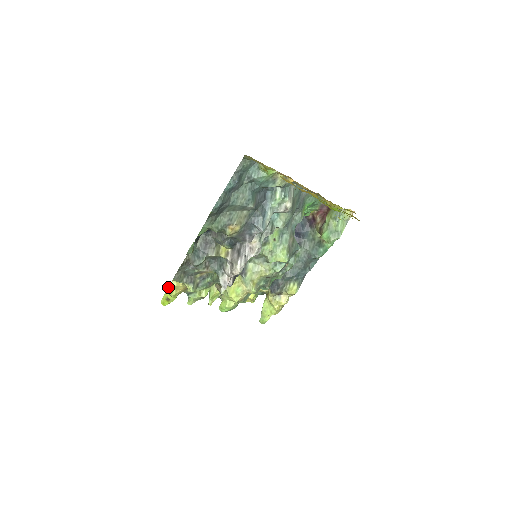
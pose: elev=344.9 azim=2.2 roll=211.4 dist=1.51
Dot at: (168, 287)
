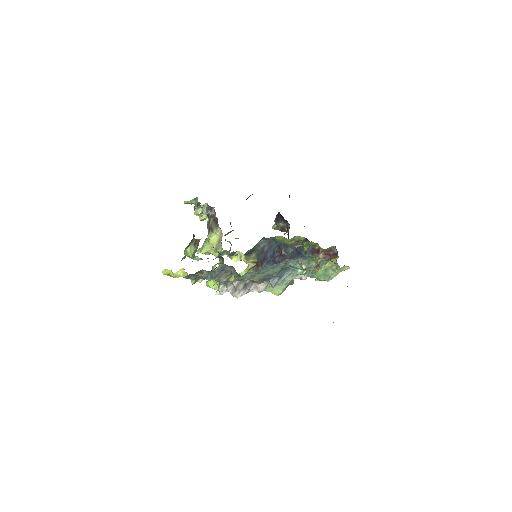
Dot at: (174, 273)
